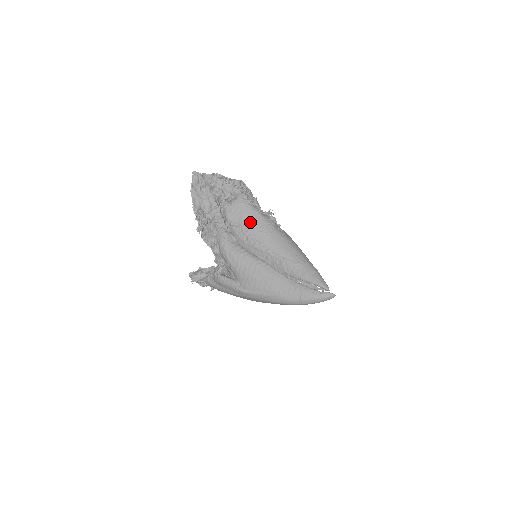
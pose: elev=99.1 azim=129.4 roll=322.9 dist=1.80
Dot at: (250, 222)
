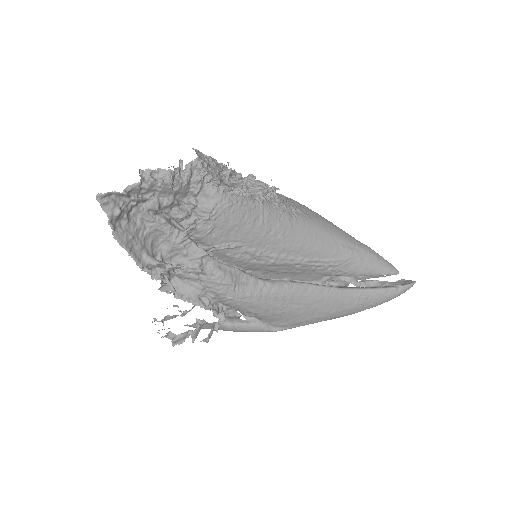
Dot at: (254, 232)
